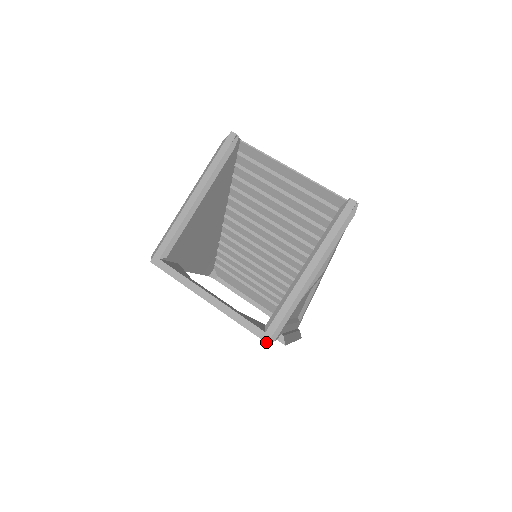
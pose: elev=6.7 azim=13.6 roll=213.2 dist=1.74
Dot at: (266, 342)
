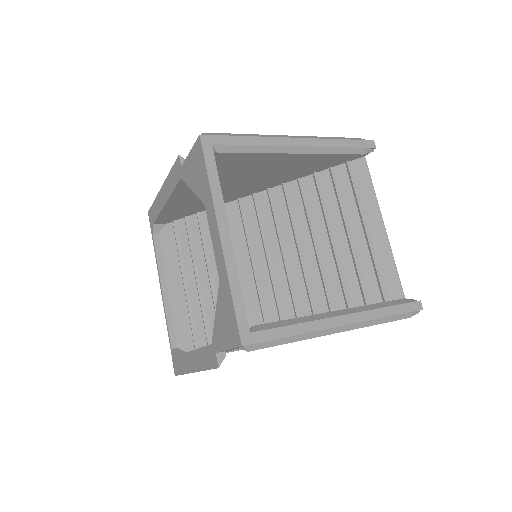
Dot at: (242, 343)
